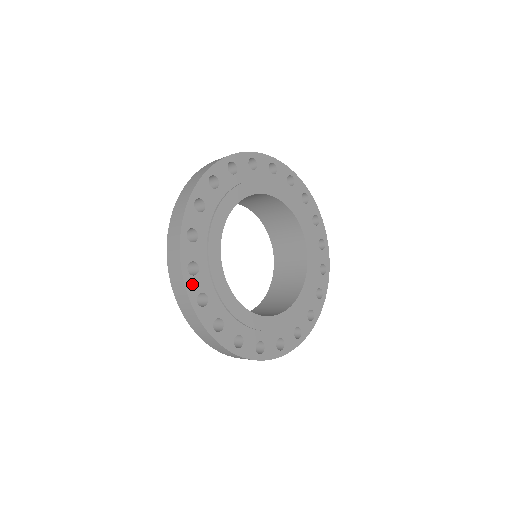
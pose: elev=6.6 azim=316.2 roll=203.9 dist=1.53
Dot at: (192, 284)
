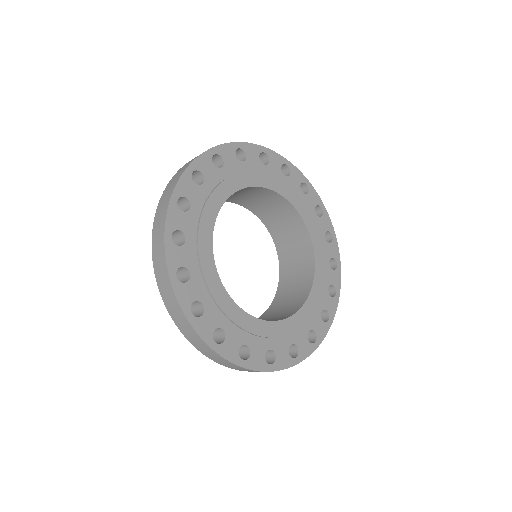
Dot at: (183, 292)
